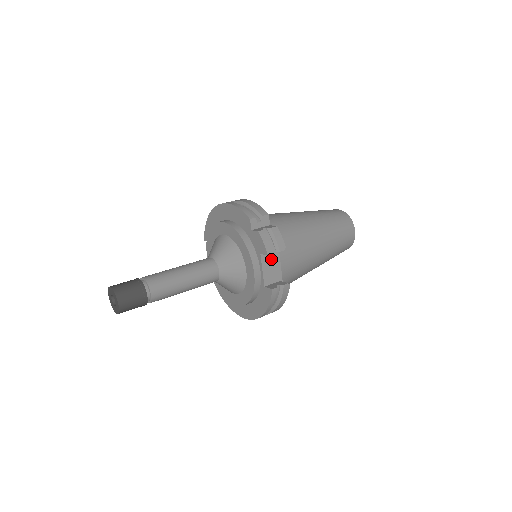
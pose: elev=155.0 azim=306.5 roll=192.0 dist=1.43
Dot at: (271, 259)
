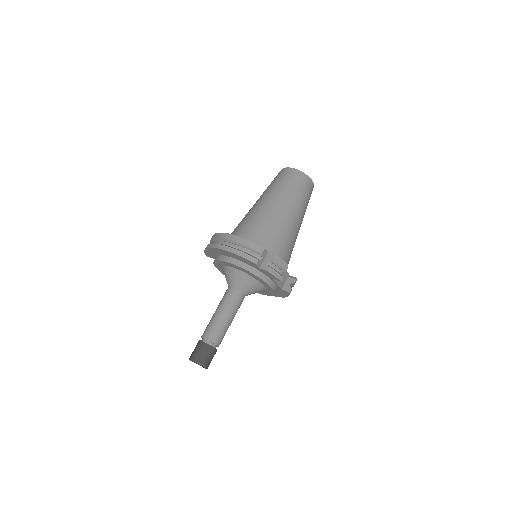
Dot at: occluded
